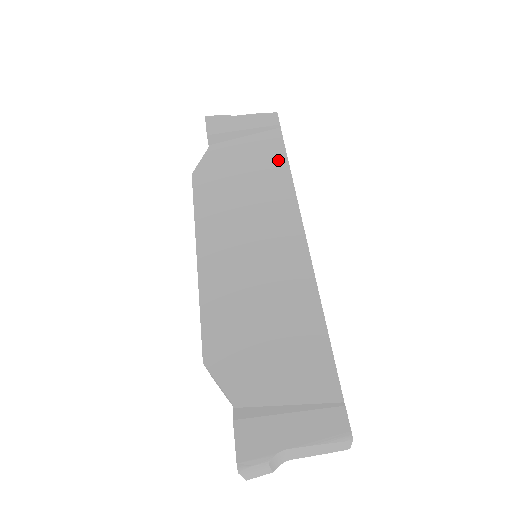
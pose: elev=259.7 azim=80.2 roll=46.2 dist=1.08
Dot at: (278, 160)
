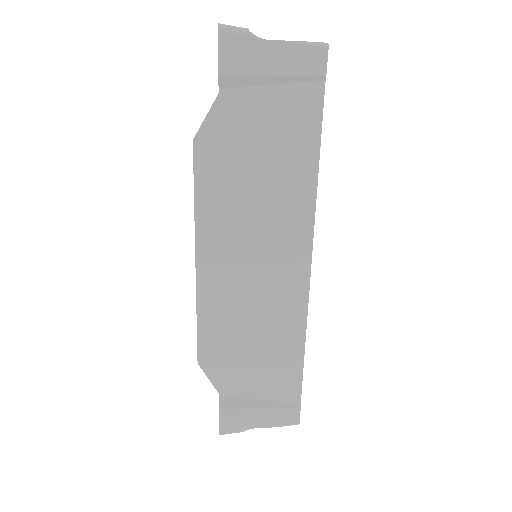
Dot at: (308, 146)
